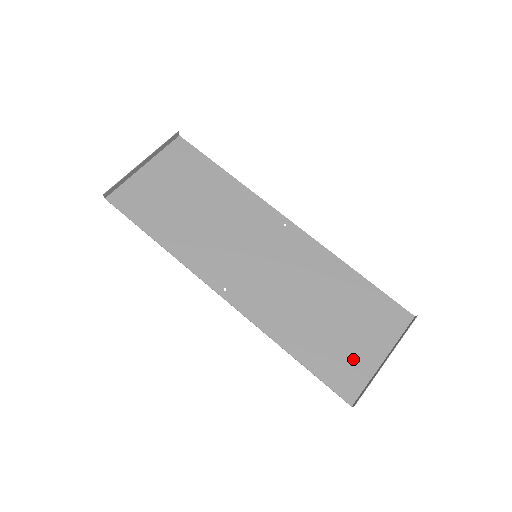
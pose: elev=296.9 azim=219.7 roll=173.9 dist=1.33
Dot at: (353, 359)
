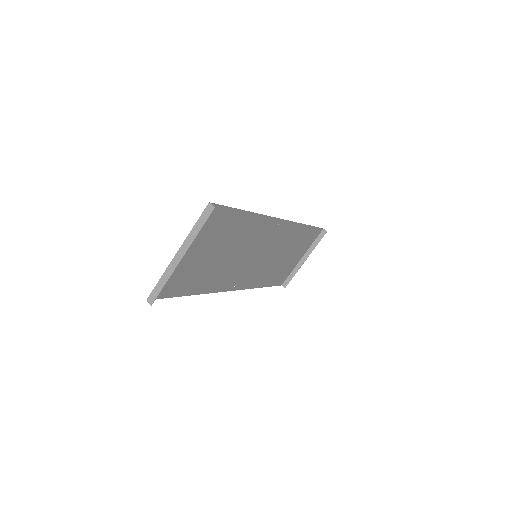
Dot at: (289, 268)
